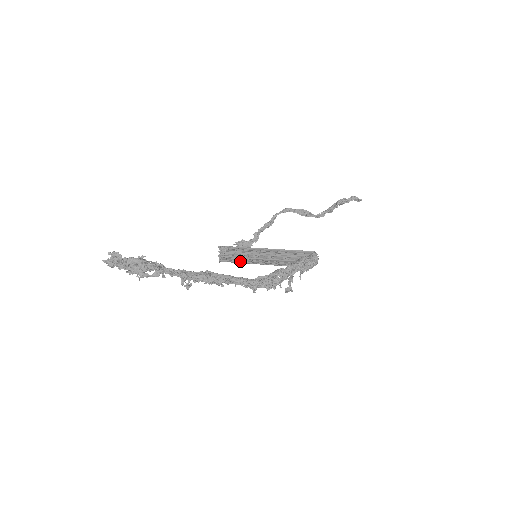
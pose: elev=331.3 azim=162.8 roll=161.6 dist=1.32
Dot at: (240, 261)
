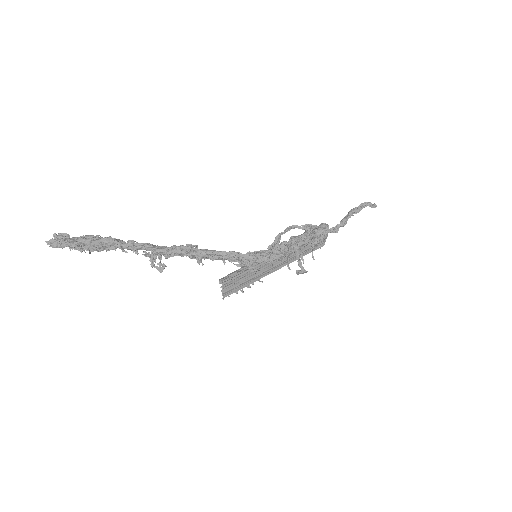
Dot at: (245, 284)
